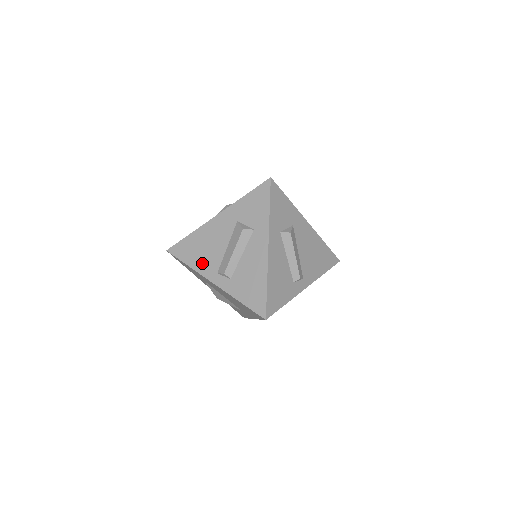
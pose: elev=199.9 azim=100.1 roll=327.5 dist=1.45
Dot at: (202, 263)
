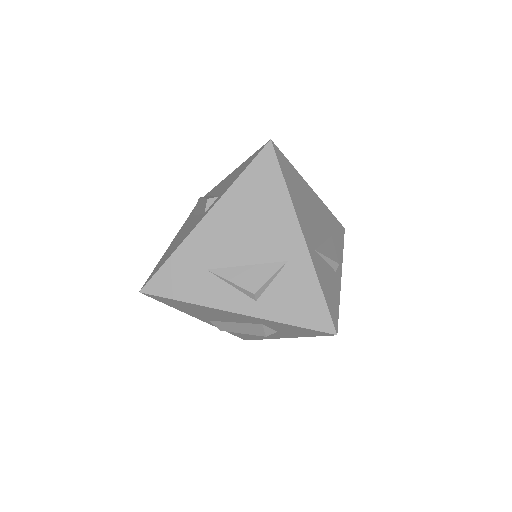
Dot at: (193, 313)
